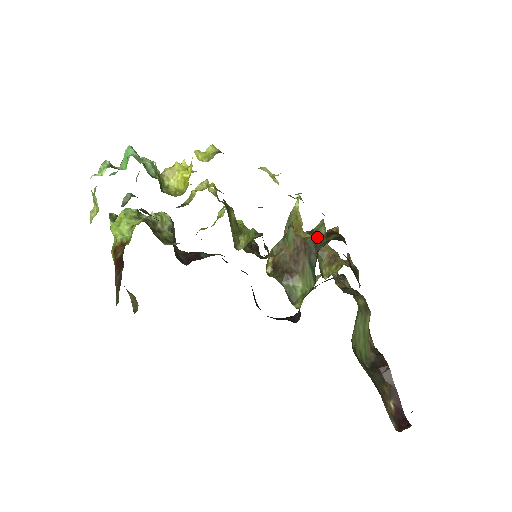
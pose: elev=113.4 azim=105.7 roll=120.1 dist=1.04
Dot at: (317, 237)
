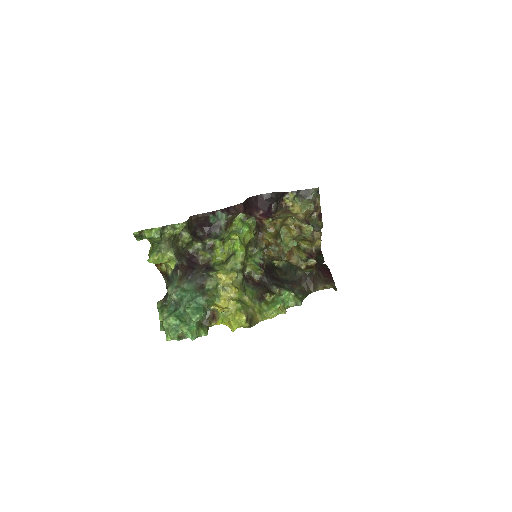
Dot at: (303, 237)
